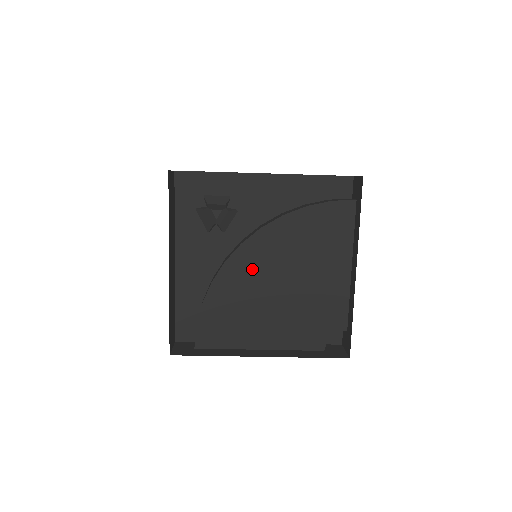
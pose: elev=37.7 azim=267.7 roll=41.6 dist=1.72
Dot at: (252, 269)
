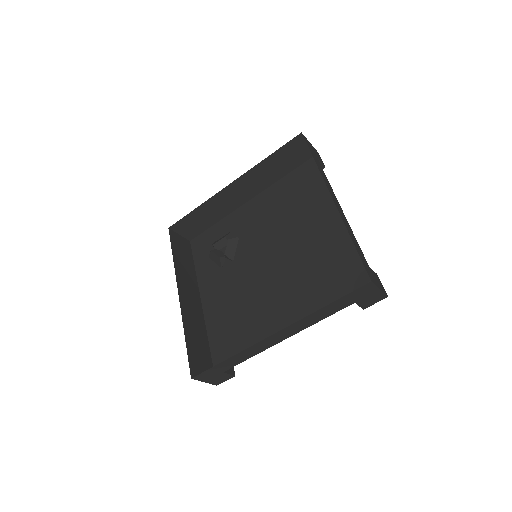
Dot at: (253, 266)
